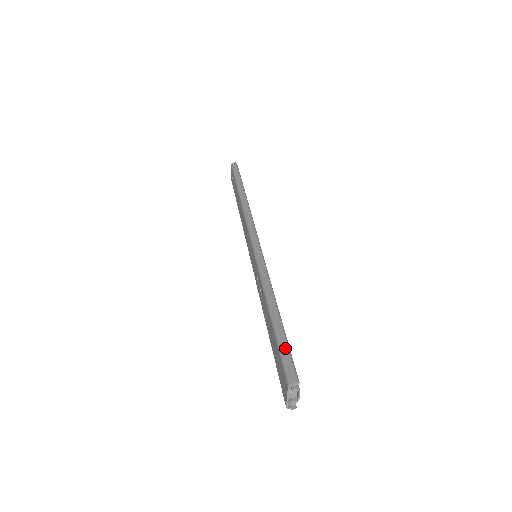
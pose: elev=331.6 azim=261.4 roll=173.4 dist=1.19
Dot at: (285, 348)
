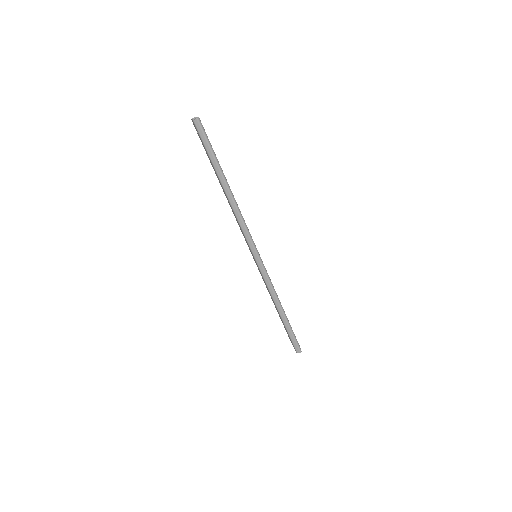
Dot at: (293, 337)
